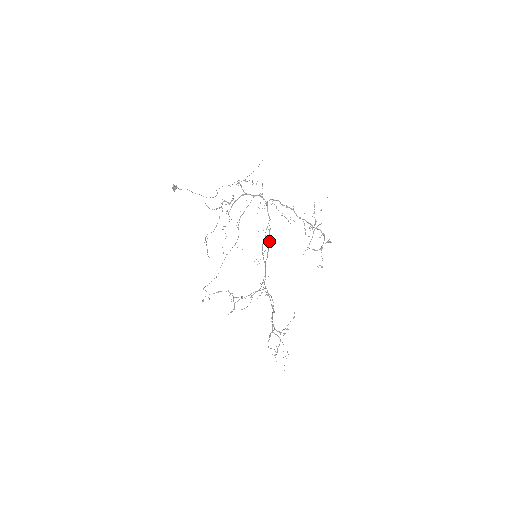
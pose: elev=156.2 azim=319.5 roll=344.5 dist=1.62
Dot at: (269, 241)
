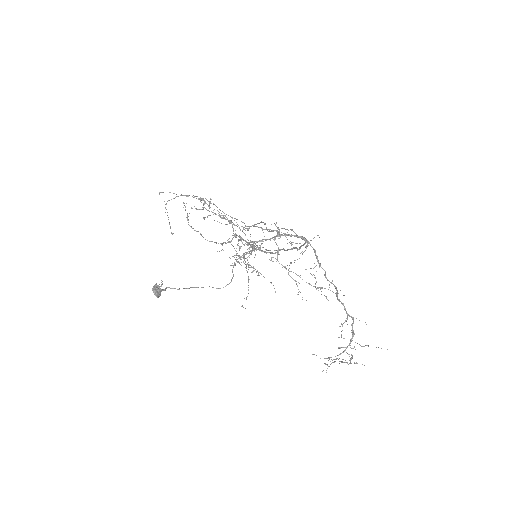
Dot at: (283, 249)
